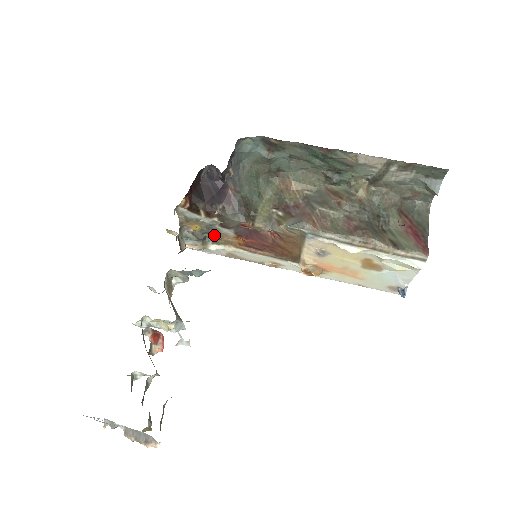
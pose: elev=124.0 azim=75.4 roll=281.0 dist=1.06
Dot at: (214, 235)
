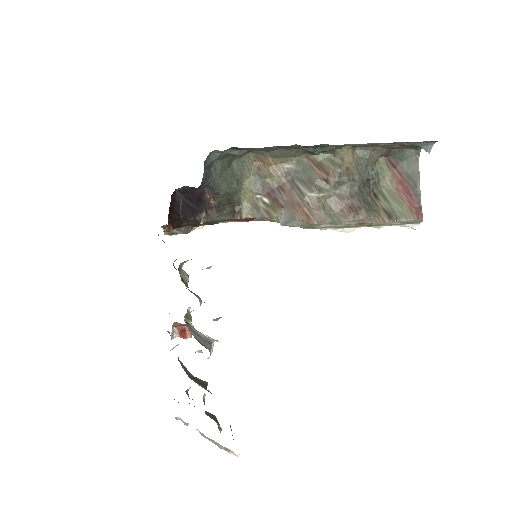
Dot at: occluded
